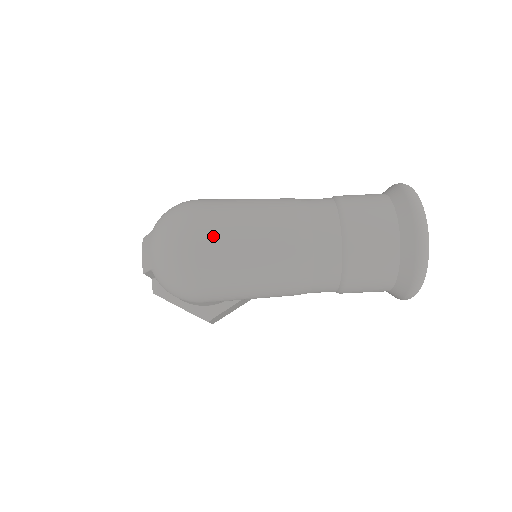
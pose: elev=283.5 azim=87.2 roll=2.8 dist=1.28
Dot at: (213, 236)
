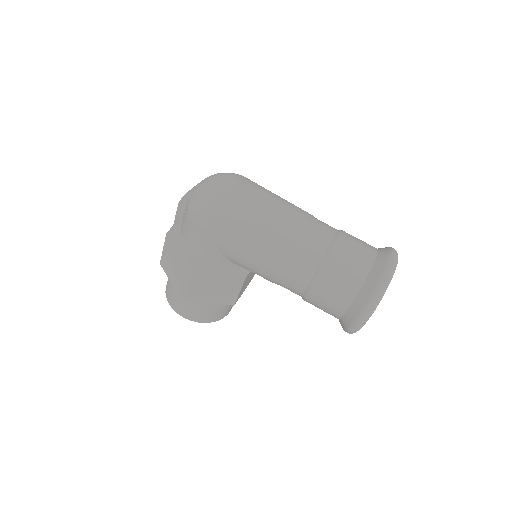
Dot at: (251, 187)
